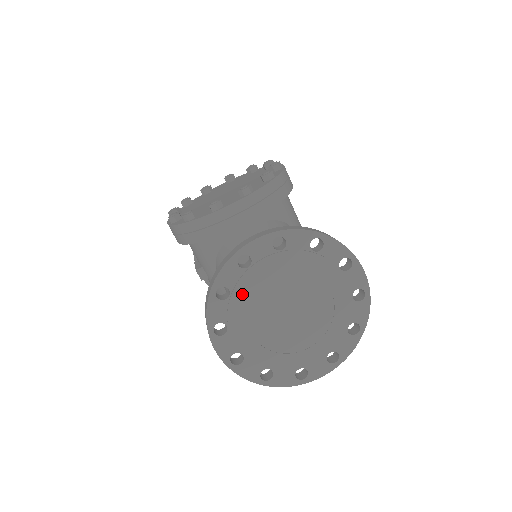
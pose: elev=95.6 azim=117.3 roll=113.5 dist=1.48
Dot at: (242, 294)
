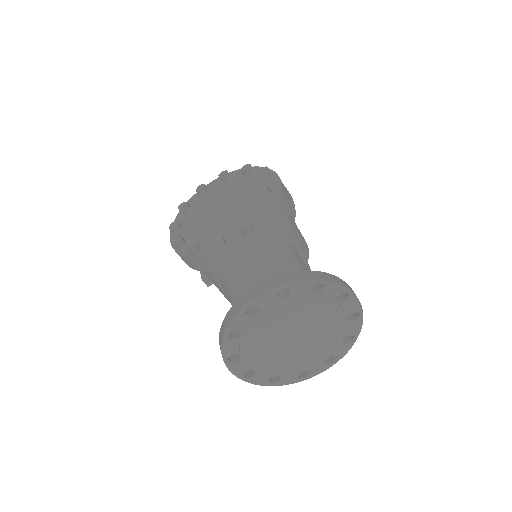
Dot at: (251, 333)
